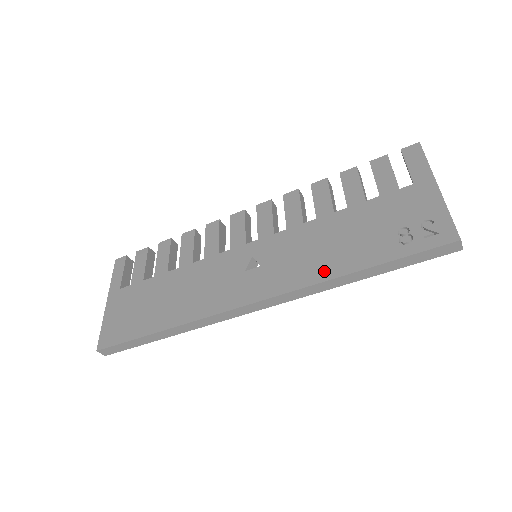
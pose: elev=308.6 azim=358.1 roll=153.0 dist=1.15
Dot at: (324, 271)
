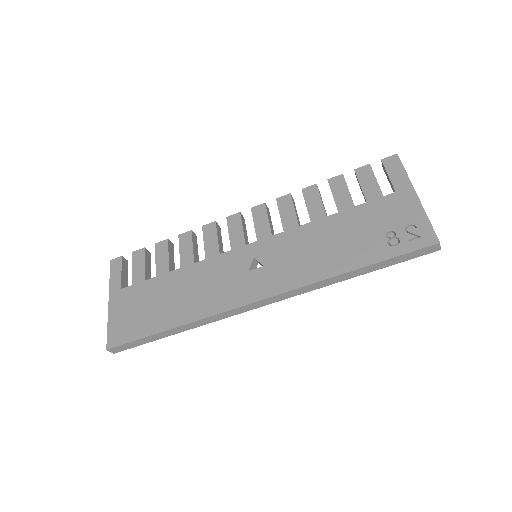
Dot at: (324, 270)
